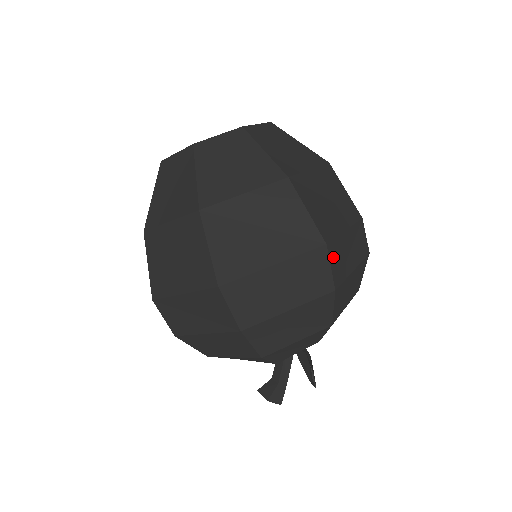
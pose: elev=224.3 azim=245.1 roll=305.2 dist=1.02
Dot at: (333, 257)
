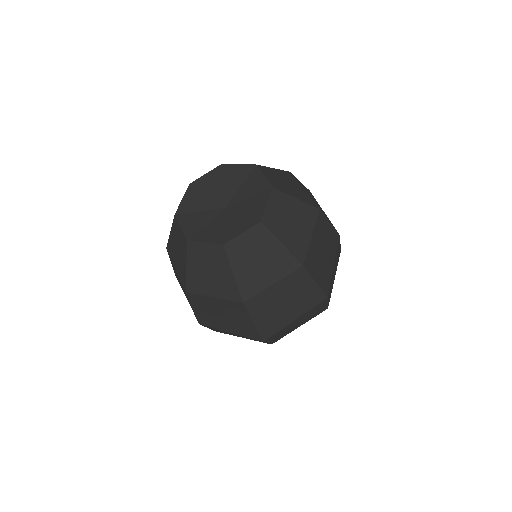
Dot at: occluded
